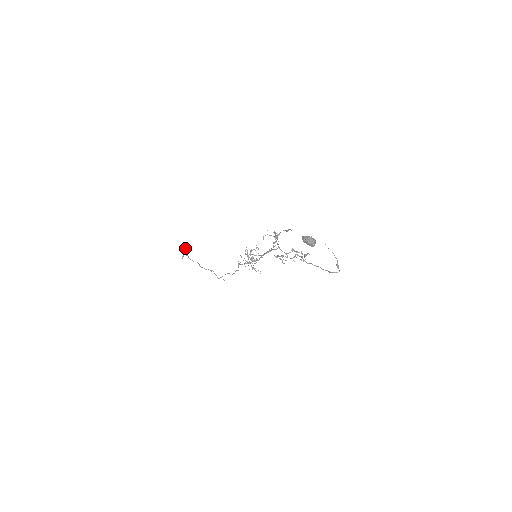
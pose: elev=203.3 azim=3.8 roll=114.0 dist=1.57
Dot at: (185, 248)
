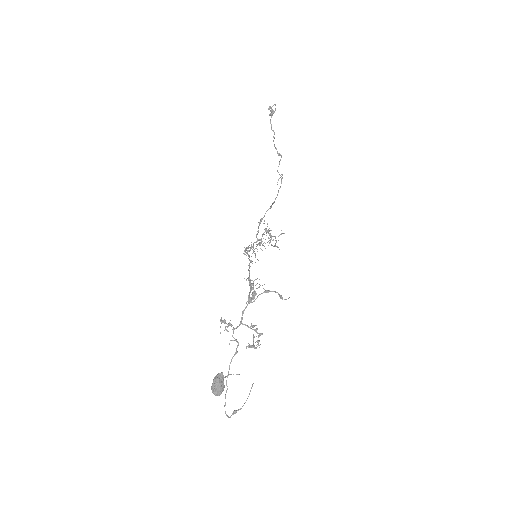
Dot at: occluded
